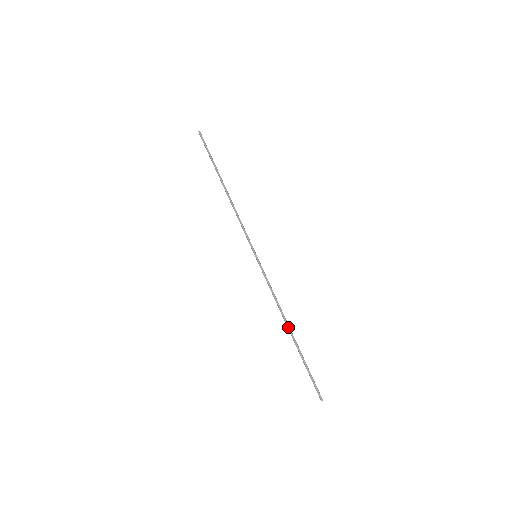
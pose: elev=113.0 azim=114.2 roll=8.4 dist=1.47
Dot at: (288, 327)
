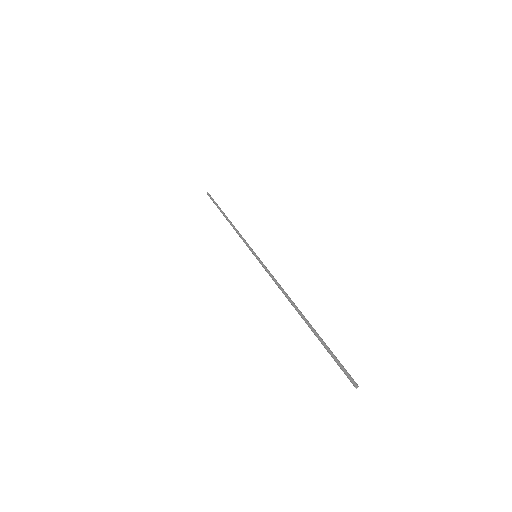
Dot at: (296, 308)
